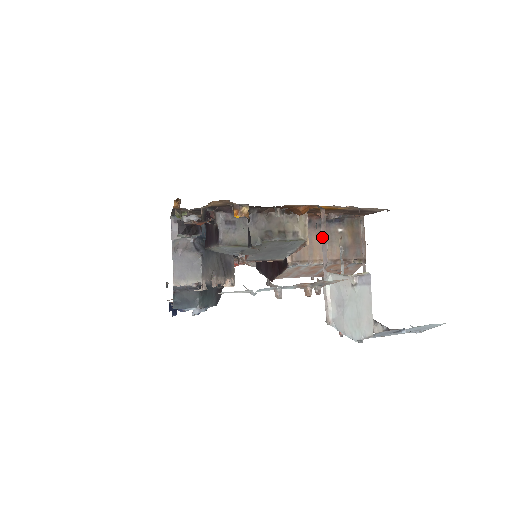
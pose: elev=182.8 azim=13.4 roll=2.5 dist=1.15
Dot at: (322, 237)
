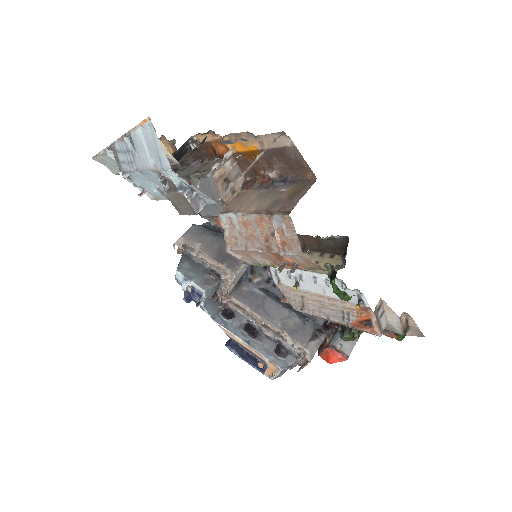
Dot at: occluded
